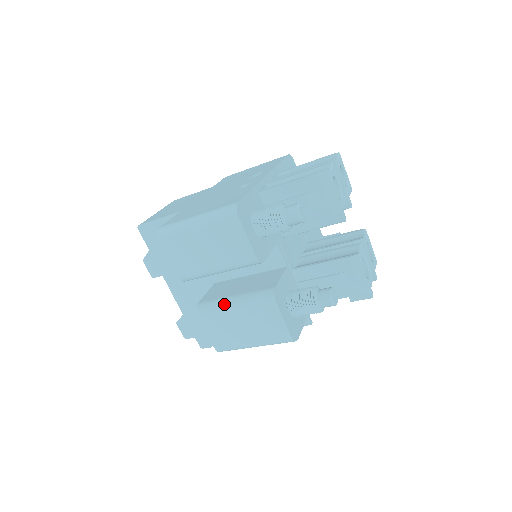
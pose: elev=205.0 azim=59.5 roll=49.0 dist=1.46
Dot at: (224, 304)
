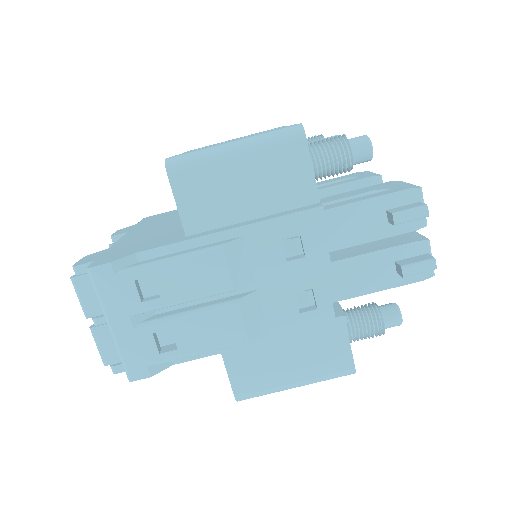
Dot at: occluded
